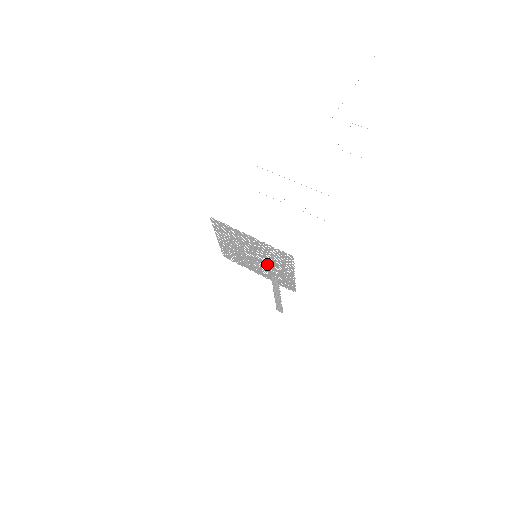
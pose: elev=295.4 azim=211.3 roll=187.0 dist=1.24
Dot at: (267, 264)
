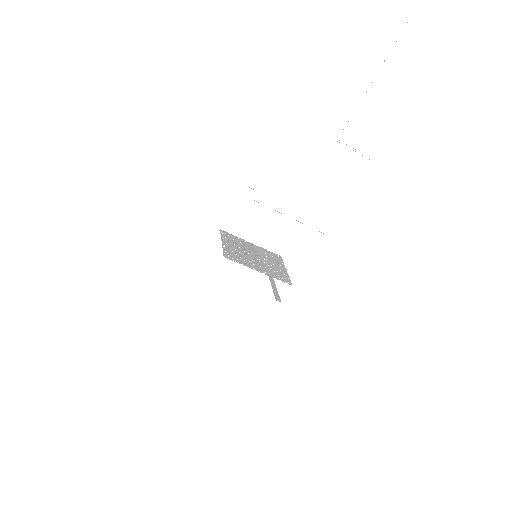
Dot at: (265, 260)
